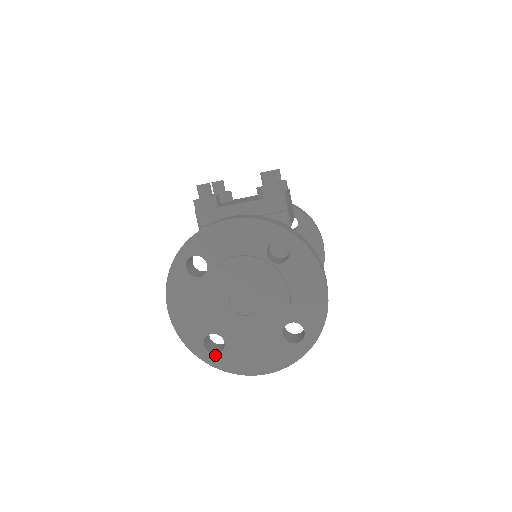
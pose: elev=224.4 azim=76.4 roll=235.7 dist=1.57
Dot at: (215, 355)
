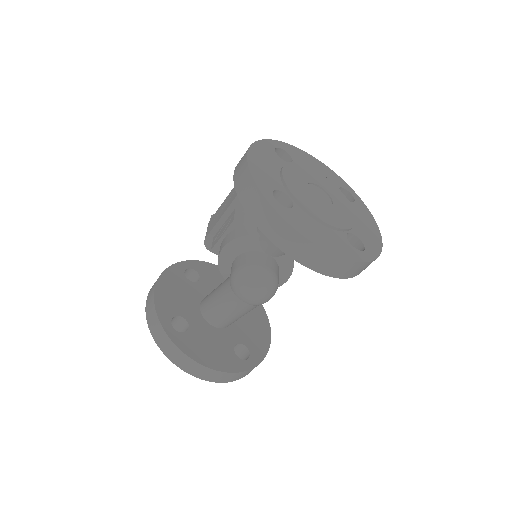
Dot at: (281, 206)
